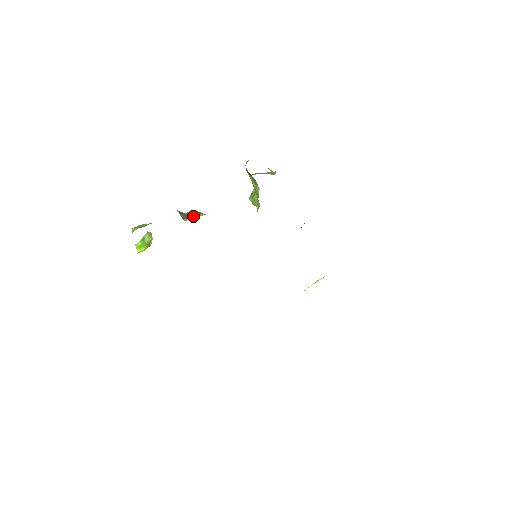
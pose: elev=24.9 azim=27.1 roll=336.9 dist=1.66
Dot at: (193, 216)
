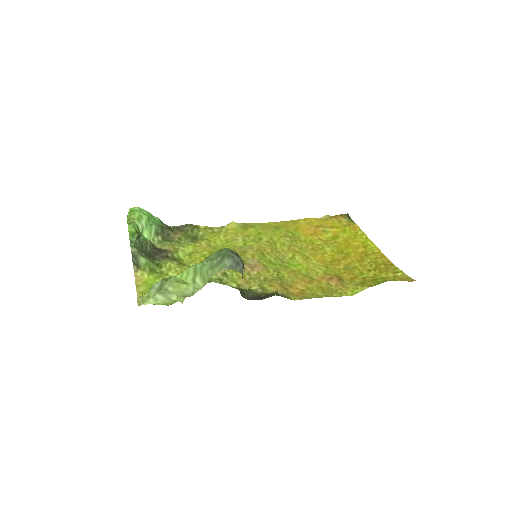
Dot at: (139, 268)
